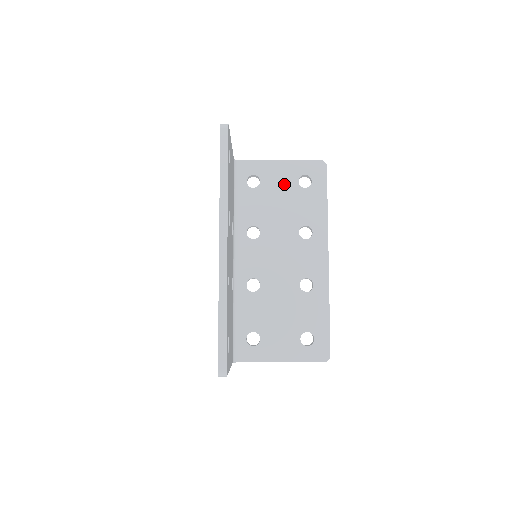
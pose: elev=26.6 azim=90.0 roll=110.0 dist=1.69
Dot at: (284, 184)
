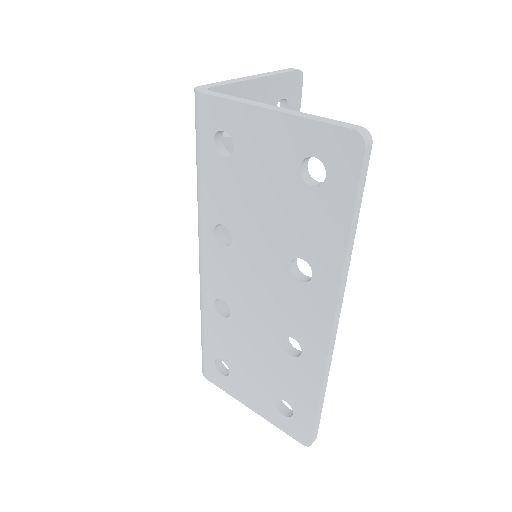
Dot at: occluded
